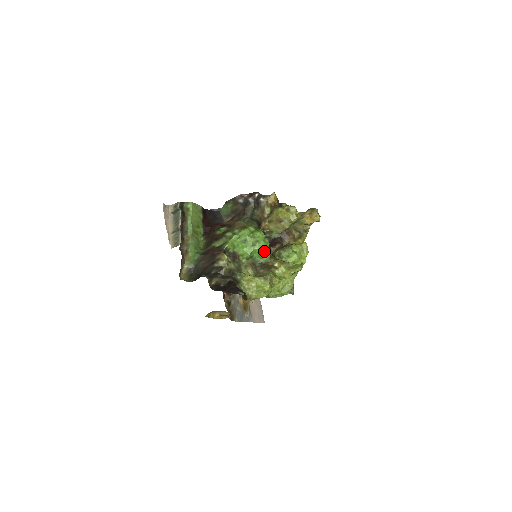
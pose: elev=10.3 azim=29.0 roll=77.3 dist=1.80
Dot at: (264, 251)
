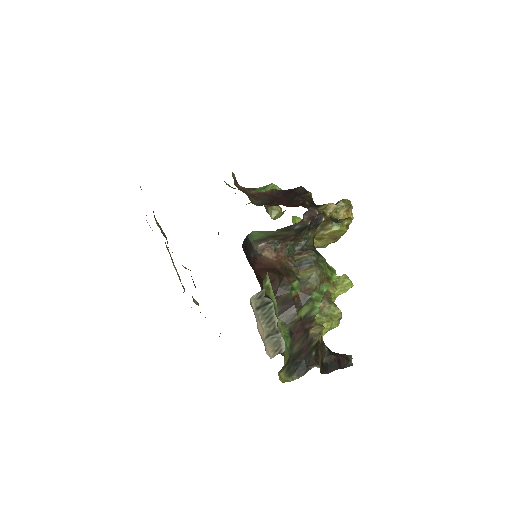
Dot at: occluded
